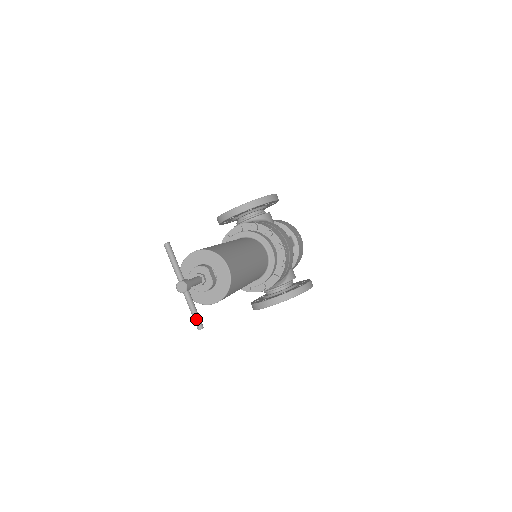
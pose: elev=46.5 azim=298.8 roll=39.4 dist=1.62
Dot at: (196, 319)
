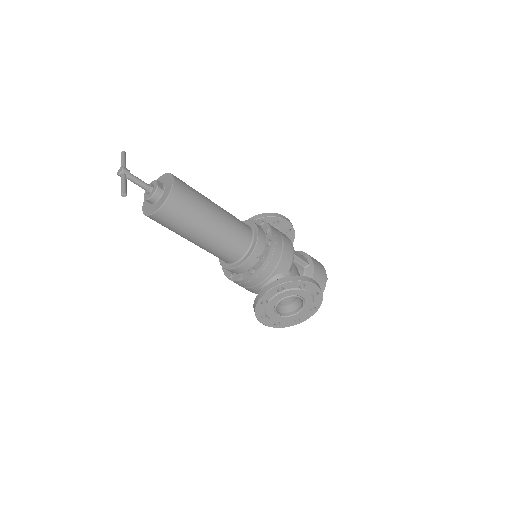
Dot at: (122, 187)
